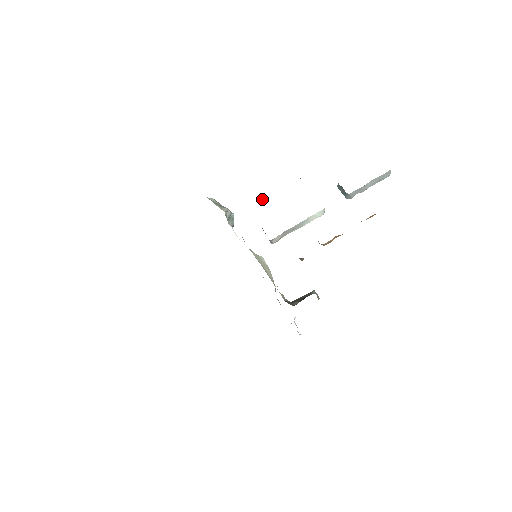
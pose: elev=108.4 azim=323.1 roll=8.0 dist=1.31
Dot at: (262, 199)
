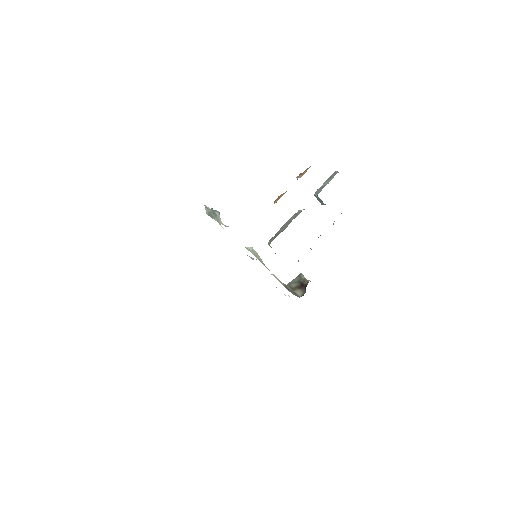
Dot at: occluded
